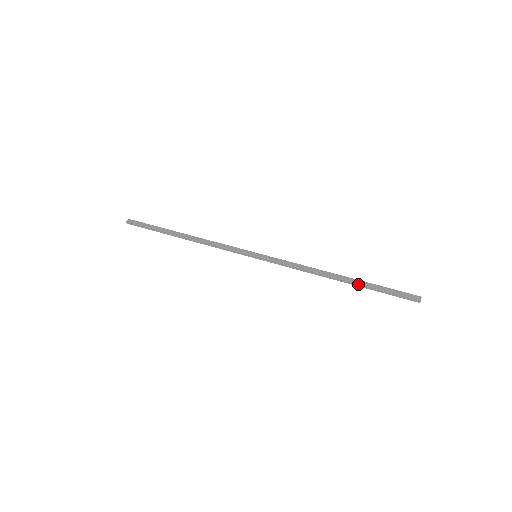
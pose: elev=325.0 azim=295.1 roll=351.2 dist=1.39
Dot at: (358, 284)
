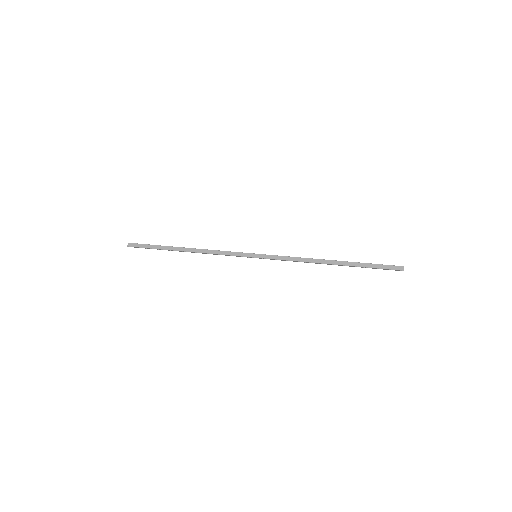
Dot at: (350, 266)
